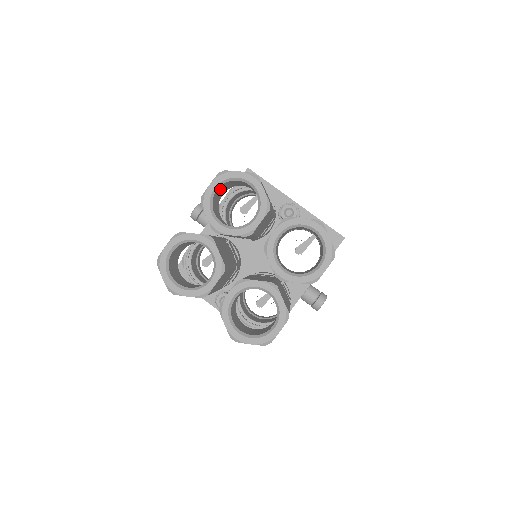
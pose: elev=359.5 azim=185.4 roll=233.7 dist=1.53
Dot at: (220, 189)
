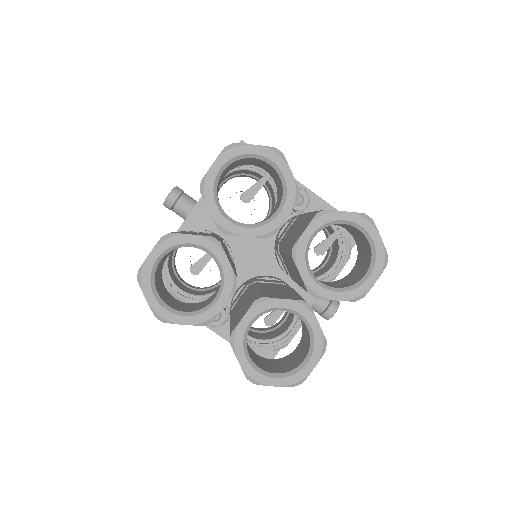
Dot at: (225, 170)
